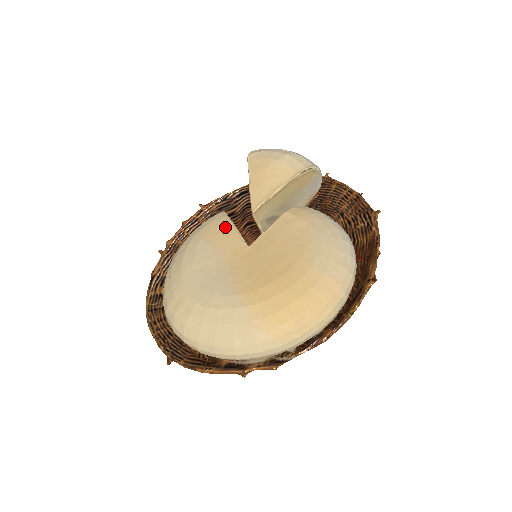
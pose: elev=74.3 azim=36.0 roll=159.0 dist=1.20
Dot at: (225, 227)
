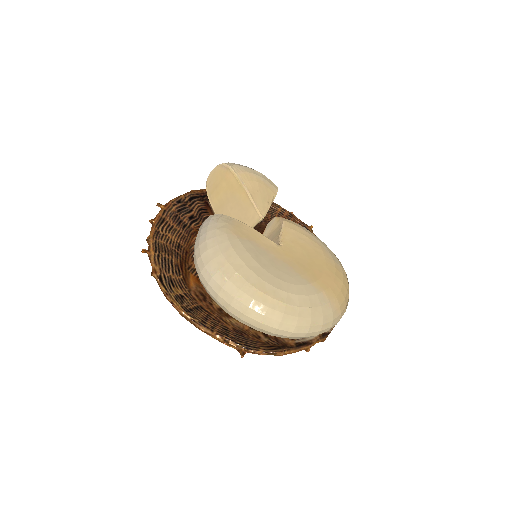
Dot at: (248, 229)
